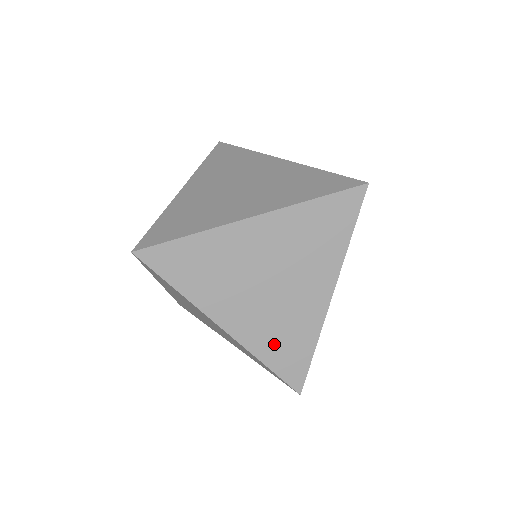
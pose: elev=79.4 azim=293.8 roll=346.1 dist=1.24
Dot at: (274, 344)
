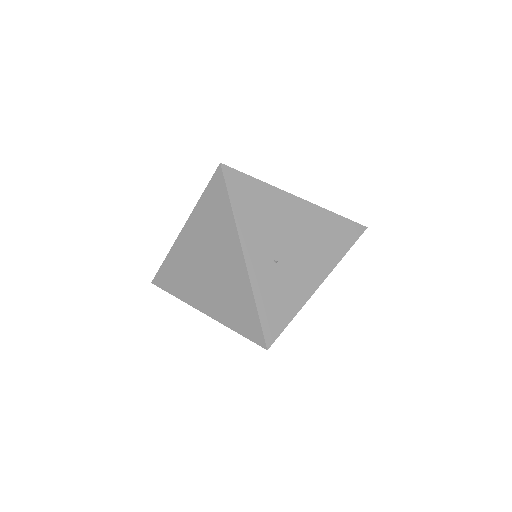
Dot at: (232, 312)
